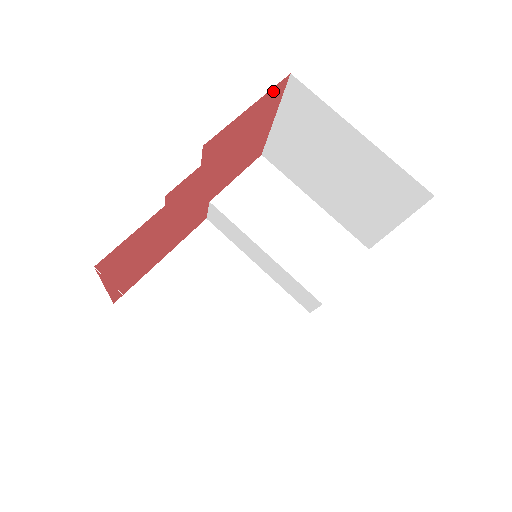
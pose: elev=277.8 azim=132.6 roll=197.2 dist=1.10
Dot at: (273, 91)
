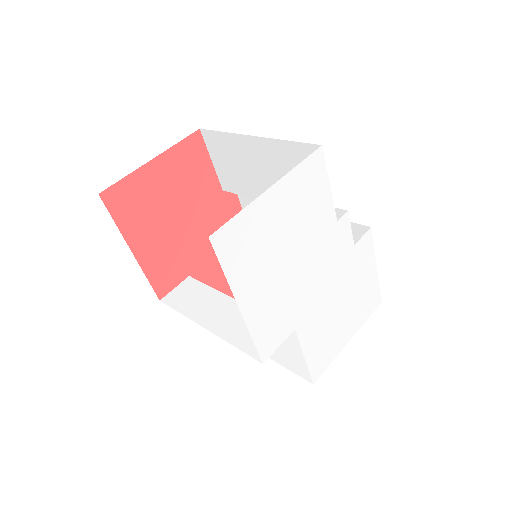
Dot at: occluded
